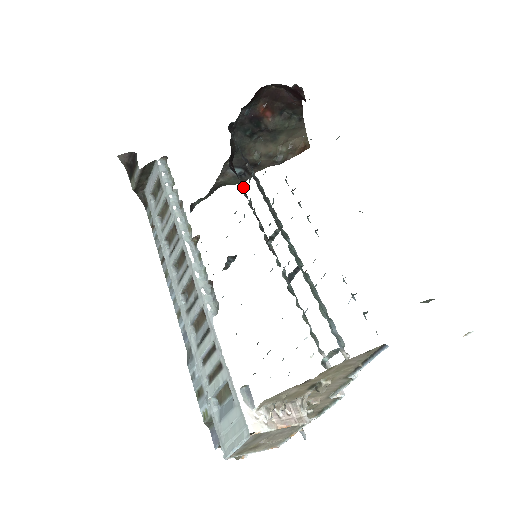
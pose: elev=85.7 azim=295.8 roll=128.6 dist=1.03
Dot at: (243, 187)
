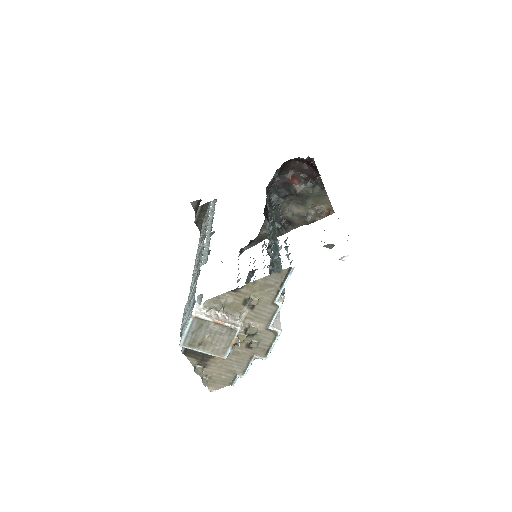
Dot at: (266, 223)
